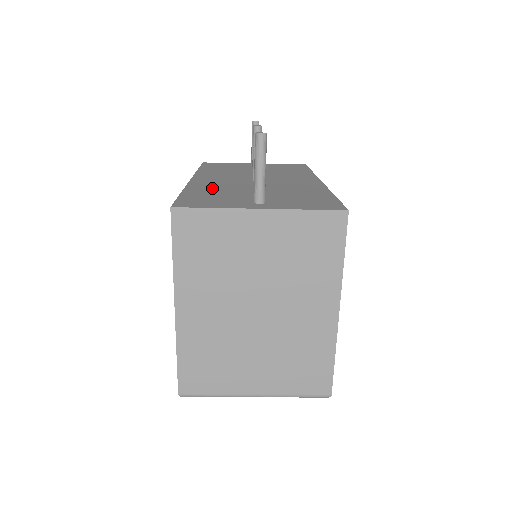
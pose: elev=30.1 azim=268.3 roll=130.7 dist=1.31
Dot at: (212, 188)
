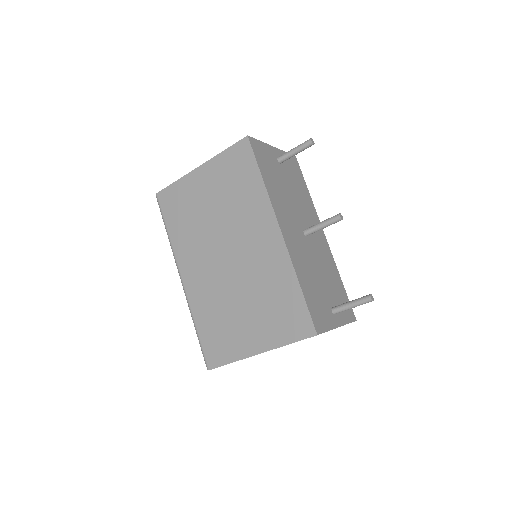
Dot at: (305, 270)
